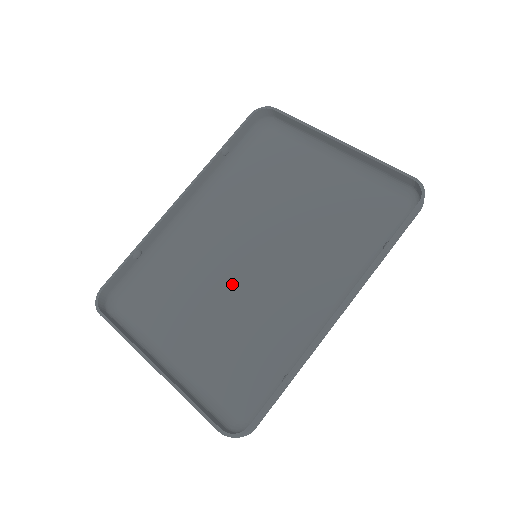
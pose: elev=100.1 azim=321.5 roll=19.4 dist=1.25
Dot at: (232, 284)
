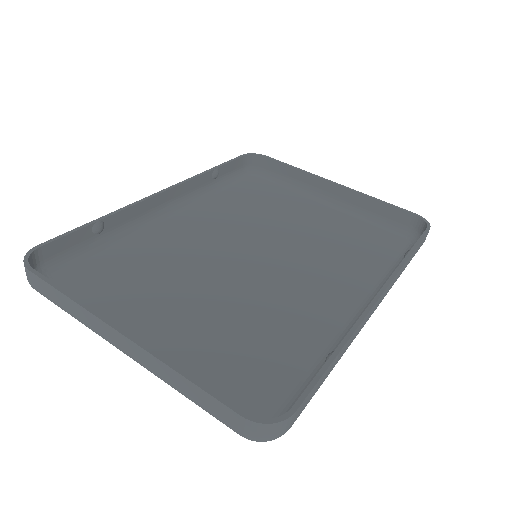
Dot at: (227, 277)
